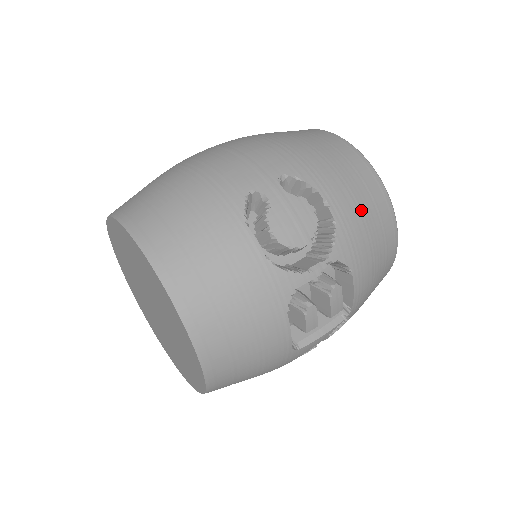
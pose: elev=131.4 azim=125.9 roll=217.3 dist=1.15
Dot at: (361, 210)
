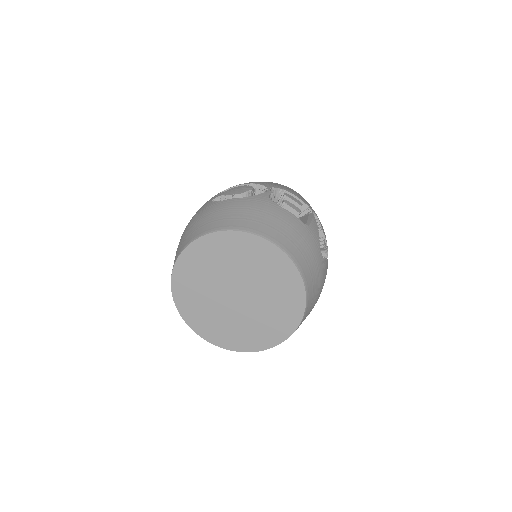
Dot at: occluded
